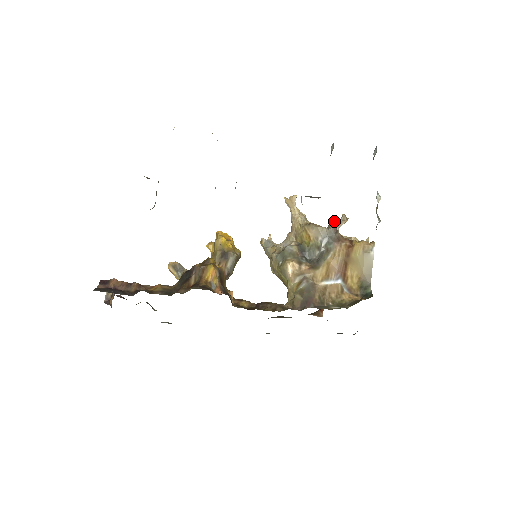
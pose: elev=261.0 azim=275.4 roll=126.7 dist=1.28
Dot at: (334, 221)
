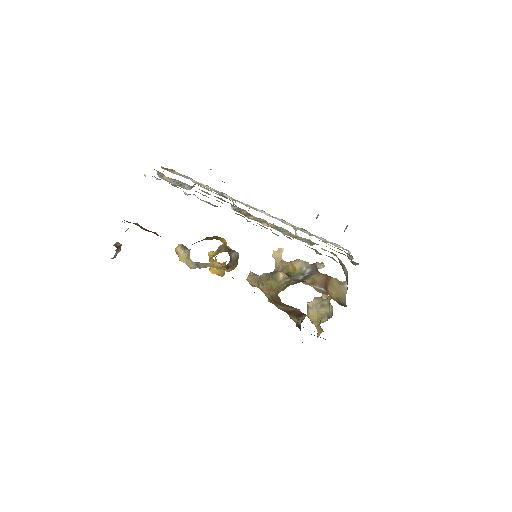
Dot at: (315, 263)
